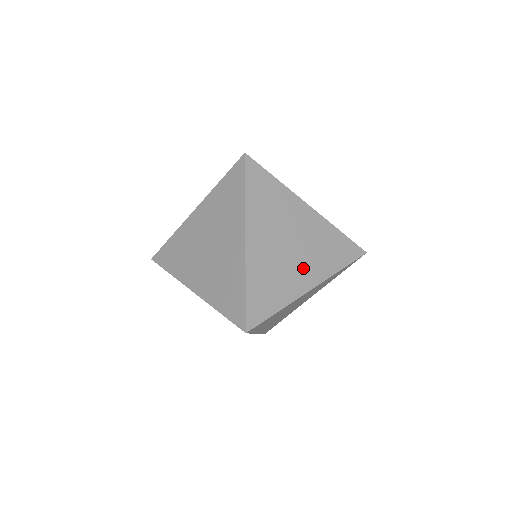
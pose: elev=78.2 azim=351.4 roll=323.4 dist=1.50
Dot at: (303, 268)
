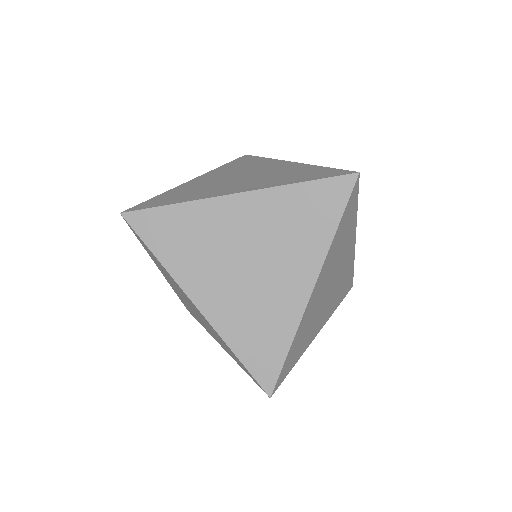
Dot at: (324, 312)
